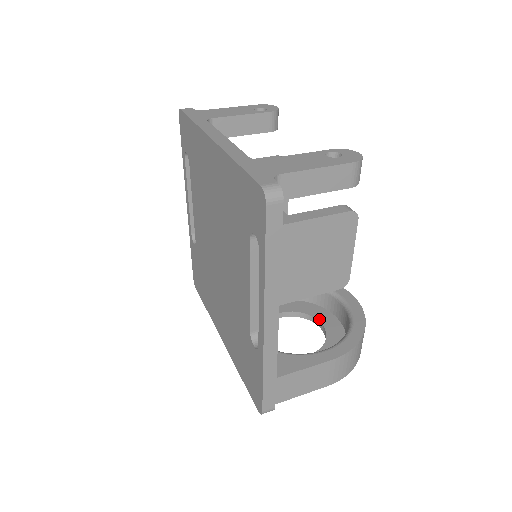
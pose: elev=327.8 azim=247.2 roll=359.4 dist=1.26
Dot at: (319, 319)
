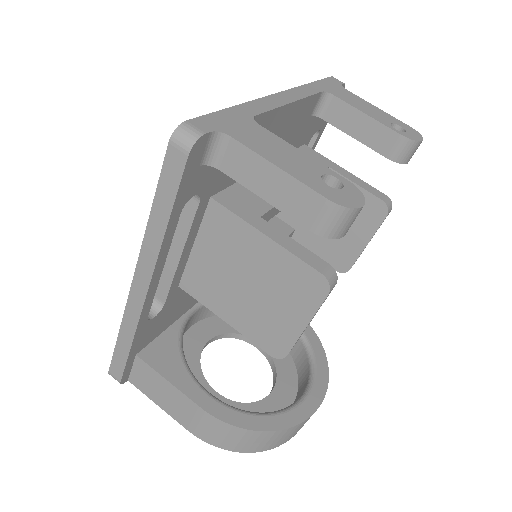
Dot at: (277, 385)
